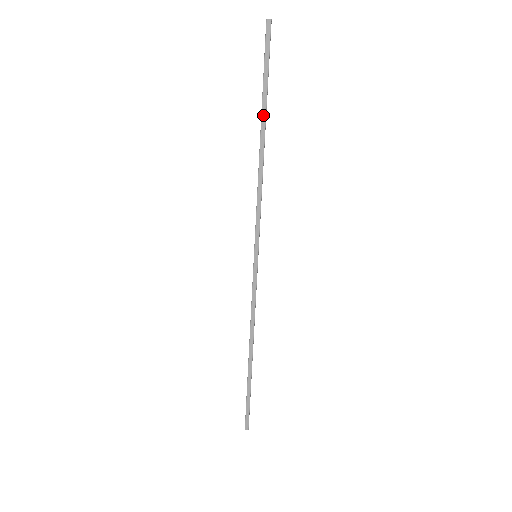
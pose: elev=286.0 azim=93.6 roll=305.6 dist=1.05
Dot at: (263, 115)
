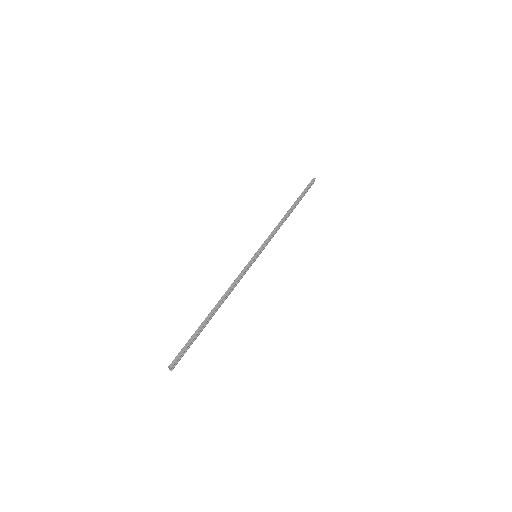
Dot at: (296, 202)
